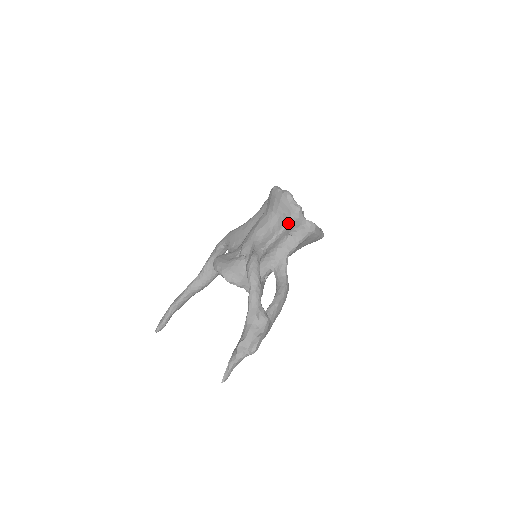
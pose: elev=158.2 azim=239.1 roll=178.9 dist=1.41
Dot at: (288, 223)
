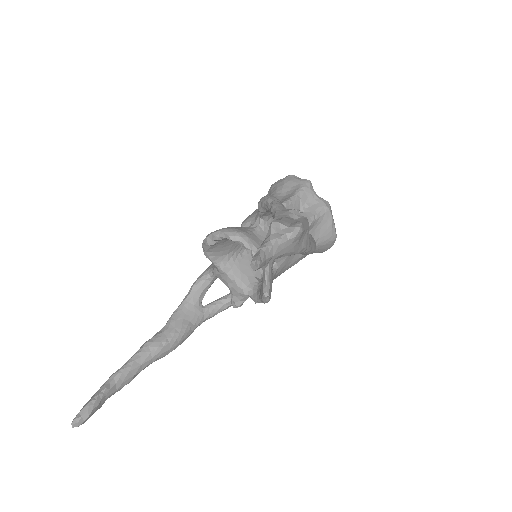
Dot at: (299, 192)
